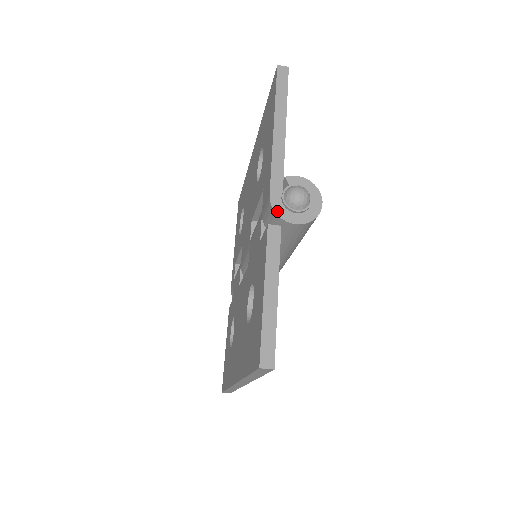
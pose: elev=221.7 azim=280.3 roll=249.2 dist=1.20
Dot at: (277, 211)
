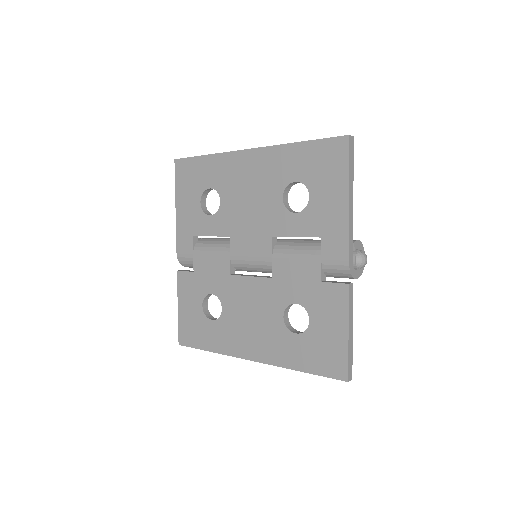
Dot at: (352, 272)
